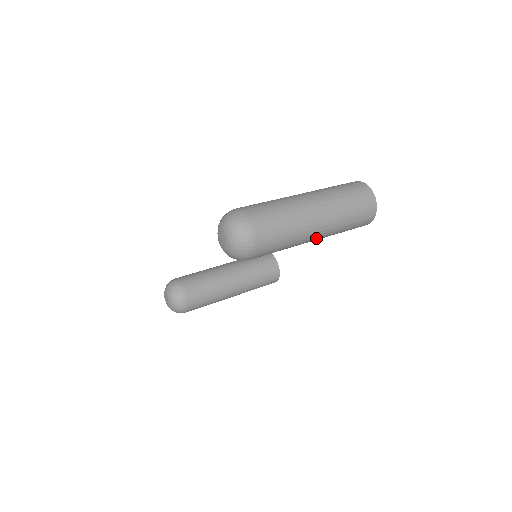
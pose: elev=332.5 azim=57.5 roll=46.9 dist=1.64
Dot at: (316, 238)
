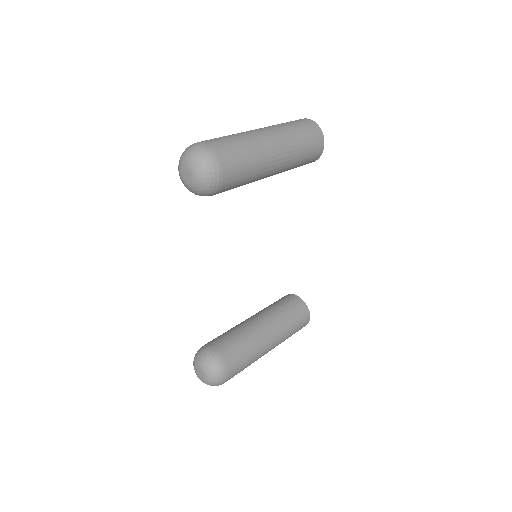
Dot at: (278, 156)
